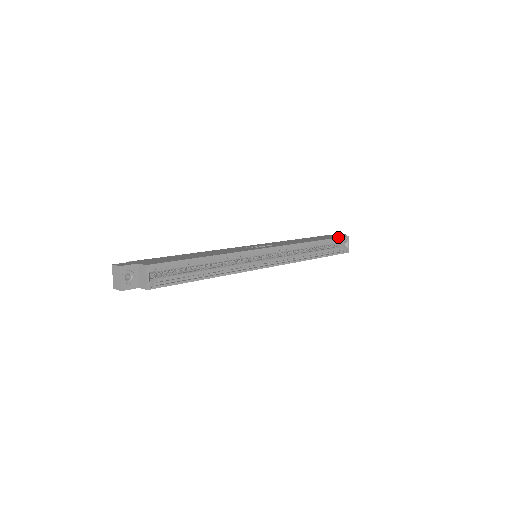
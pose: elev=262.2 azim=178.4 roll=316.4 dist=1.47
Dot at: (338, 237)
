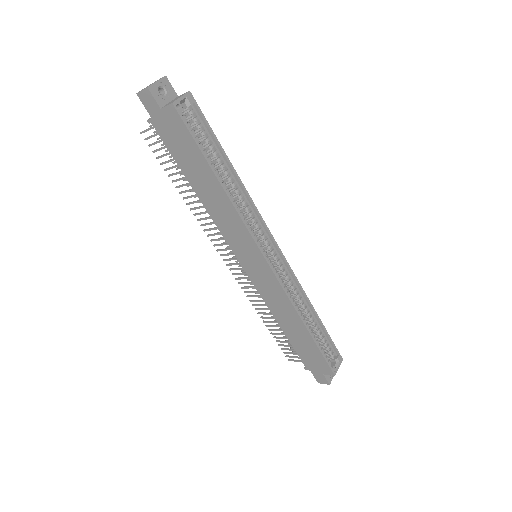
Dot at: (334, 344)
